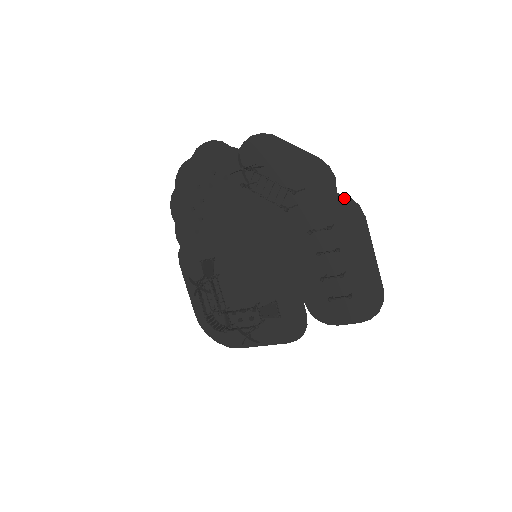
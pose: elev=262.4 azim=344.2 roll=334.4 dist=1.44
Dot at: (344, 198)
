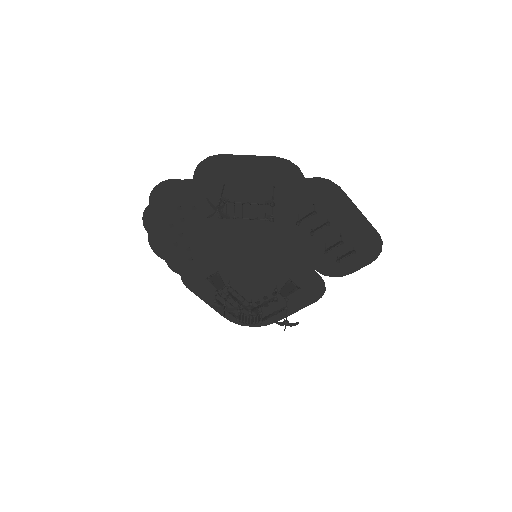
Dot at: (314, 180)
